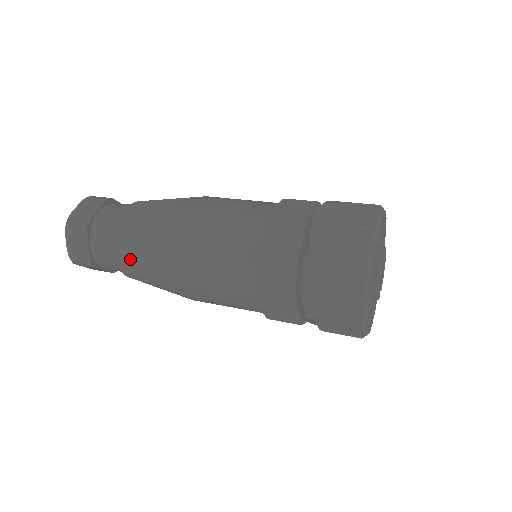
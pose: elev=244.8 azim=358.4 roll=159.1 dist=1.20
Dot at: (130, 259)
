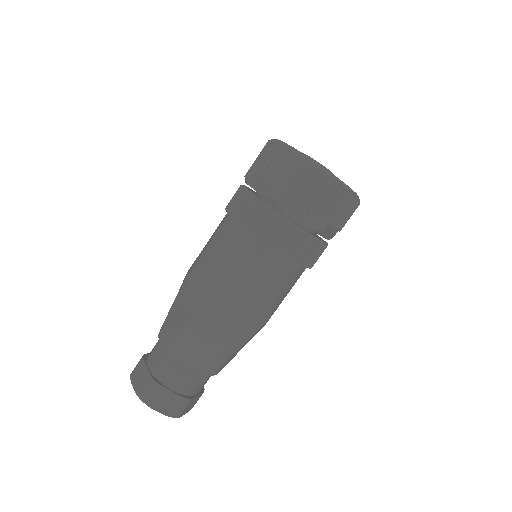
Dot at: (204, 357)
